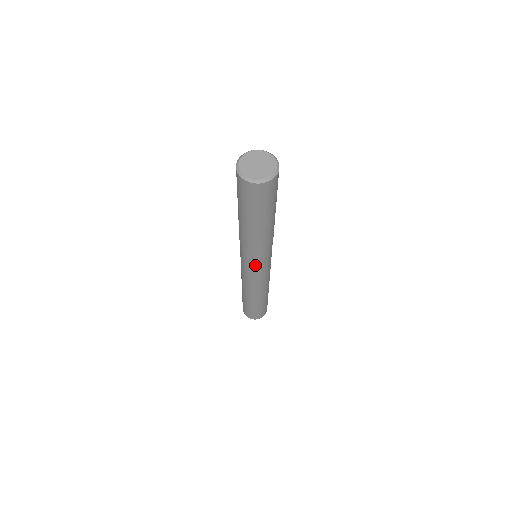
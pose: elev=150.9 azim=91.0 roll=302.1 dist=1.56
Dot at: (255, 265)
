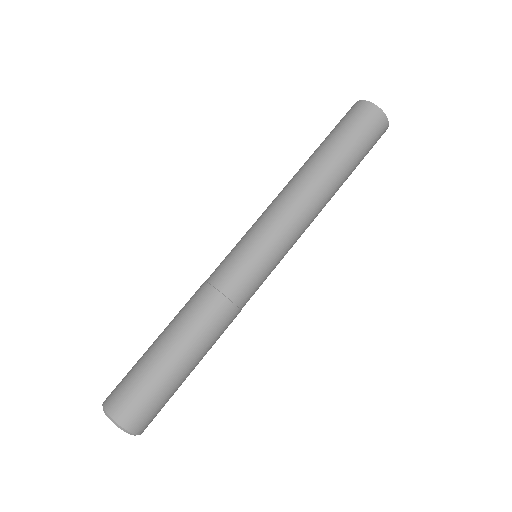
Dot at: occluded
